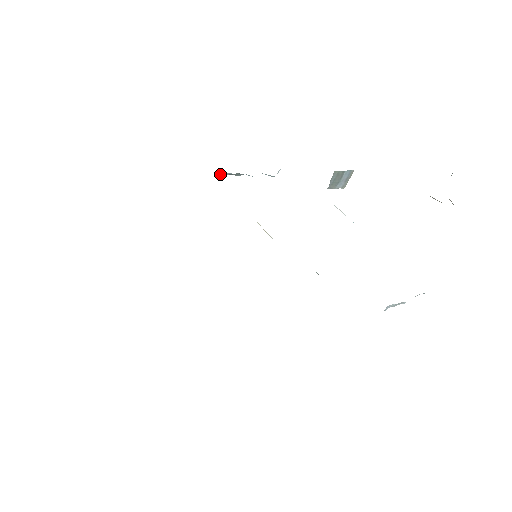
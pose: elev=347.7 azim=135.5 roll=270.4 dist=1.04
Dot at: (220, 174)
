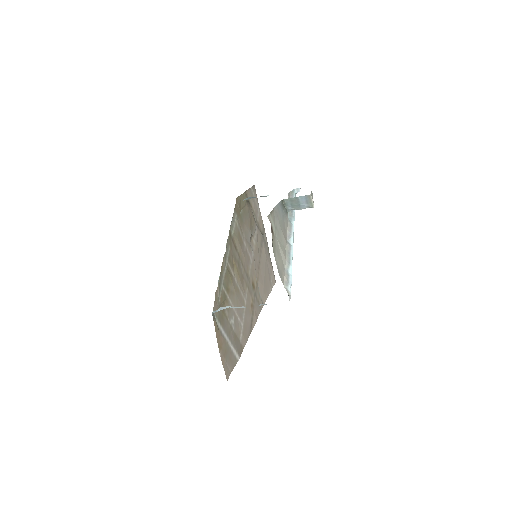
Dot at: (249, 198)
